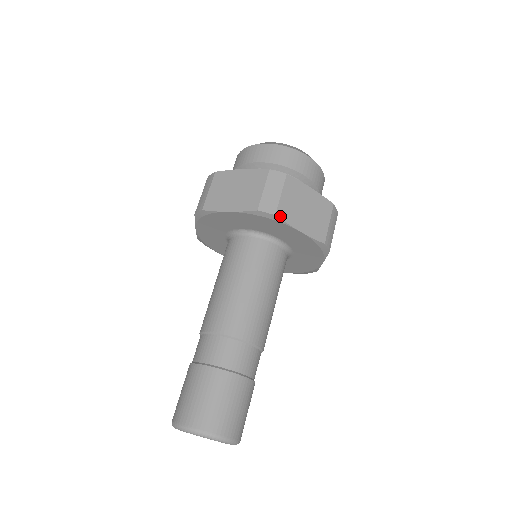
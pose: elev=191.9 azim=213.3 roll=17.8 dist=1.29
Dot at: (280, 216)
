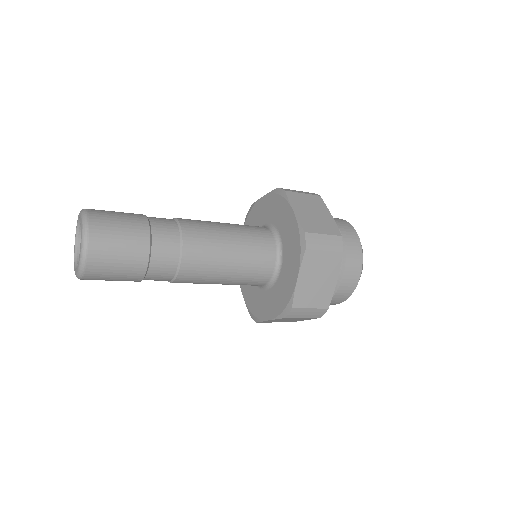
Dot at: (288, 194)
